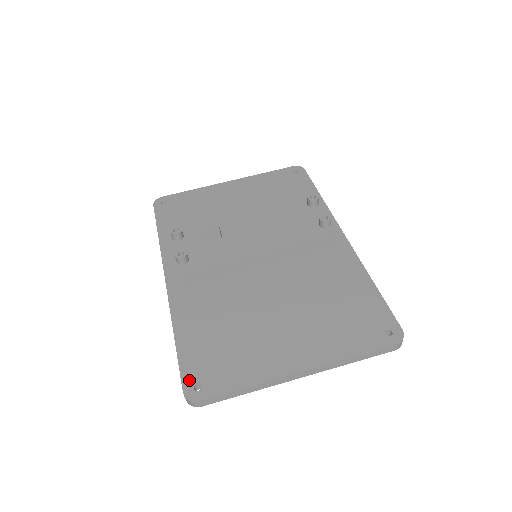
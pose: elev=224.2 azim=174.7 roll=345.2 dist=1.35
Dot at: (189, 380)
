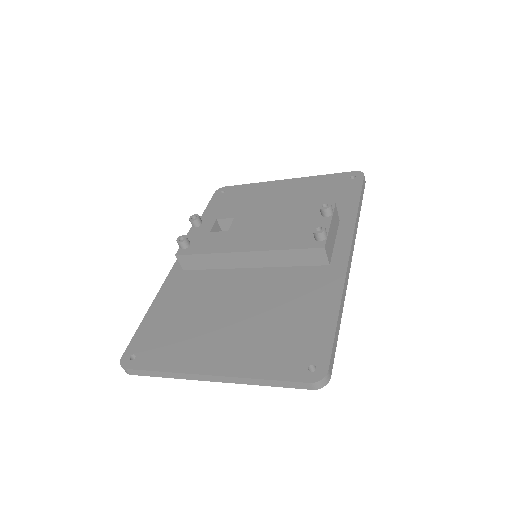
Dot at: (132, 349)
